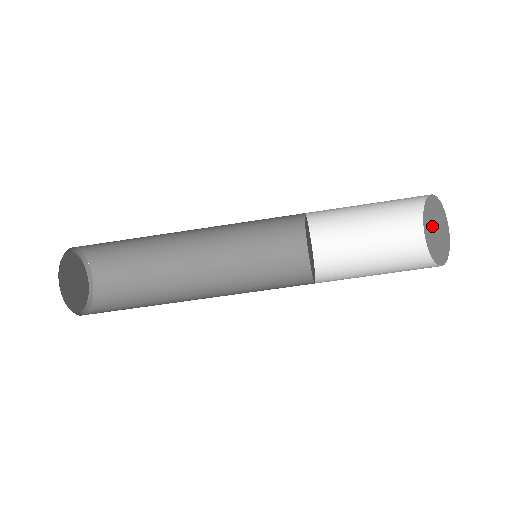
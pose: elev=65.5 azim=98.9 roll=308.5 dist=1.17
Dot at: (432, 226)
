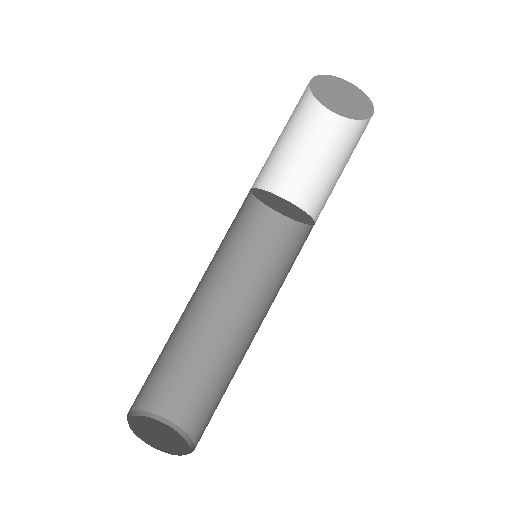
Dot at: (336, 100)
